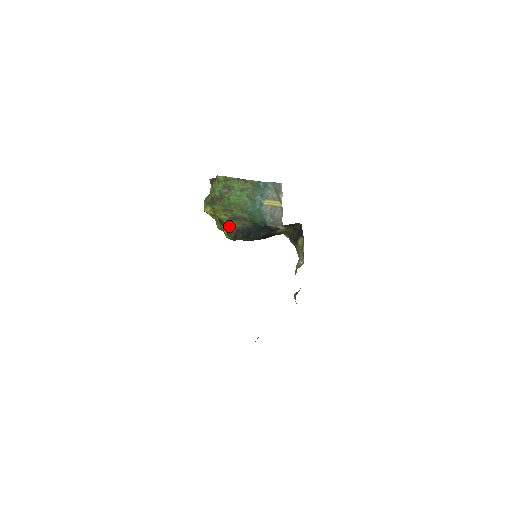
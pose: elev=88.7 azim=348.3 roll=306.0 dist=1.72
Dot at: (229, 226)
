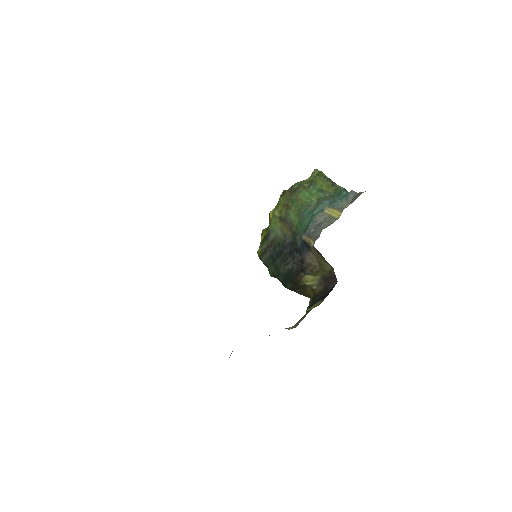
Dot at: (271, 228)
